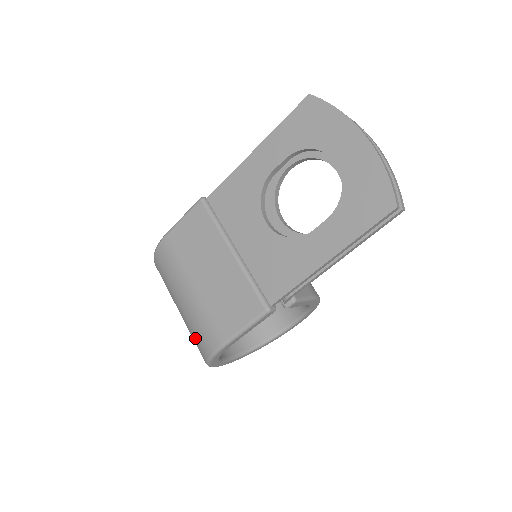
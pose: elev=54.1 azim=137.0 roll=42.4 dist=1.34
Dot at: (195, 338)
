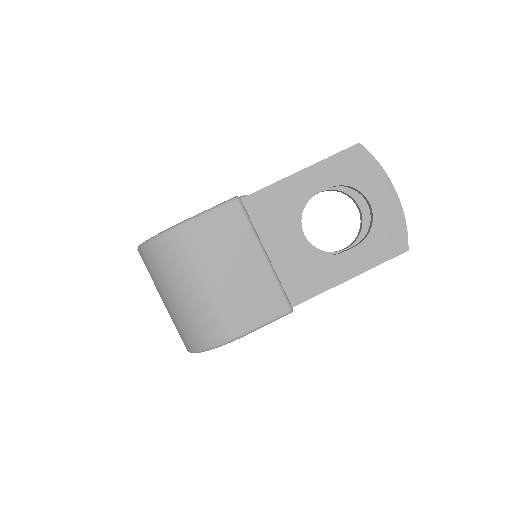
Dot at: (197, 327)
